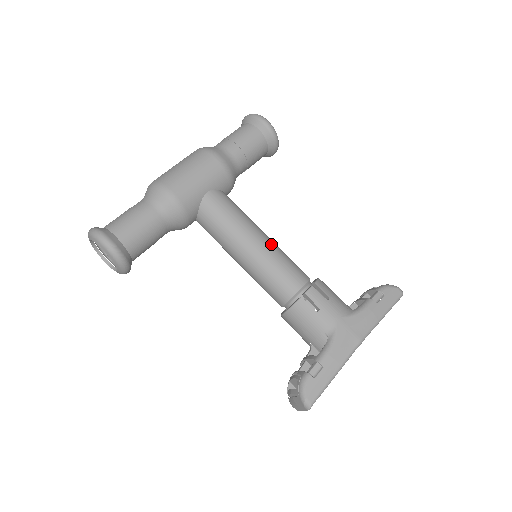
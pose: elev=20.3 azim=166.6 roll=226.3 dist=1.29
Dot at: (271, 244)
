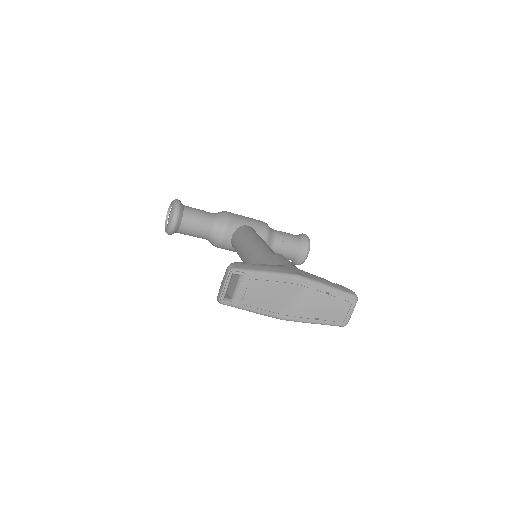
Dot at: occluded
